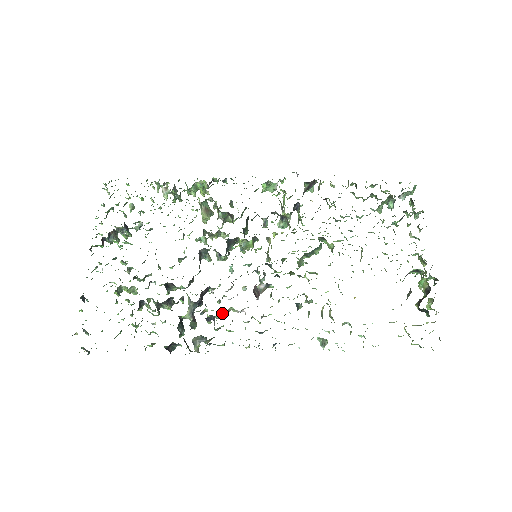
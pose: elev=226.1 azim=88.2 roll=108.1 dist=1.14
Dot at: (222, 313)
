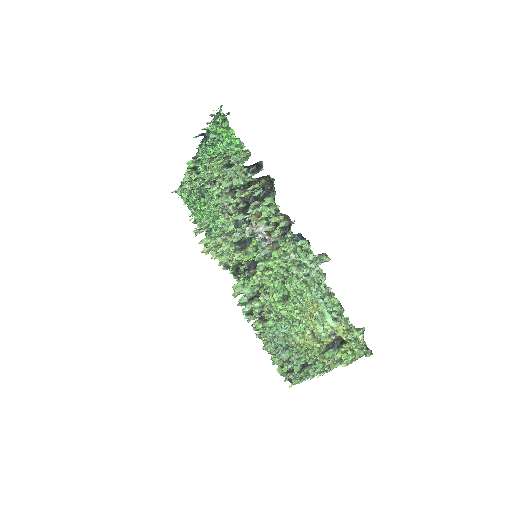
Dot at: occluded
